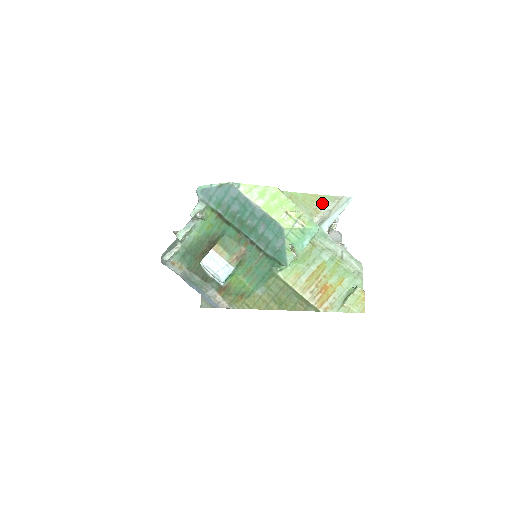
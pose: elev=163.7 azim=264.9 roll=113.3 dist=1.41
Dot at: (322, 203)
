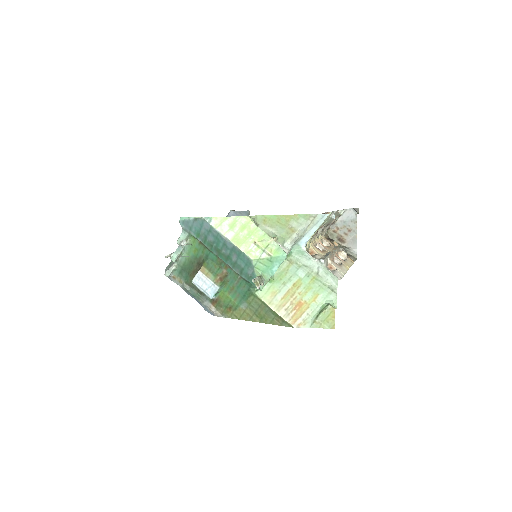
Dot at: (297, 222)
